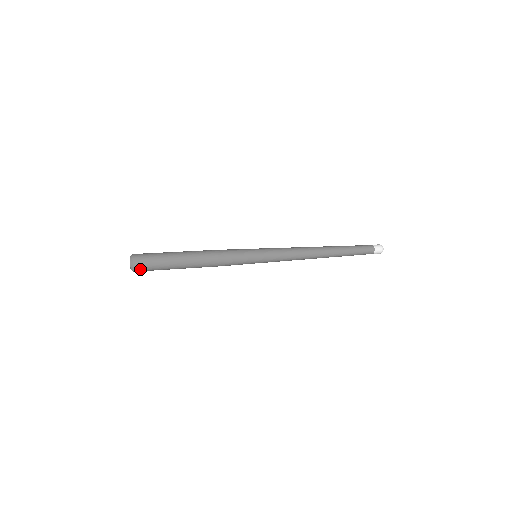
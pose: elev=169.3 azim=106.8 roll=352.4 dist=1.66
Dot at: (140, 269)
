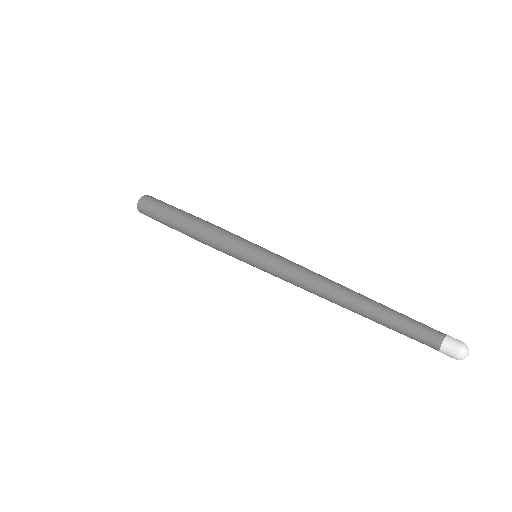
Dot at: occluded
